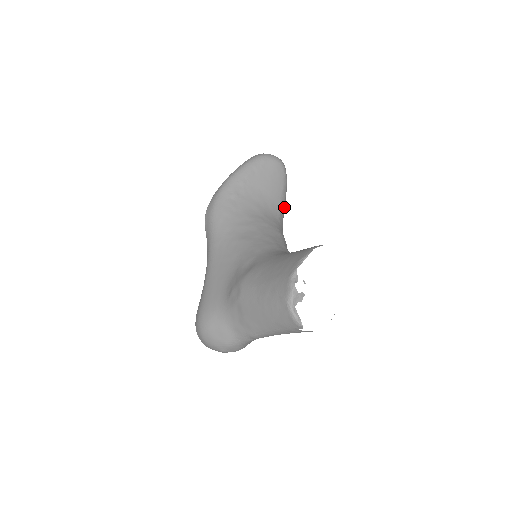
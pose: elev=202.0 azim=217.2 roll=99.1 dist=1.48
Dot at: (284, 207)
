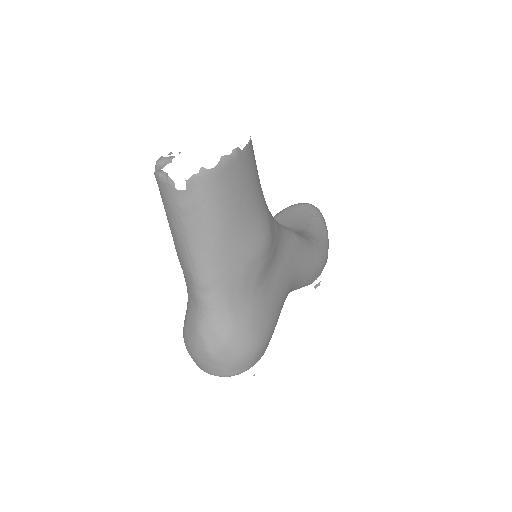
Dot at: (321, 232)
